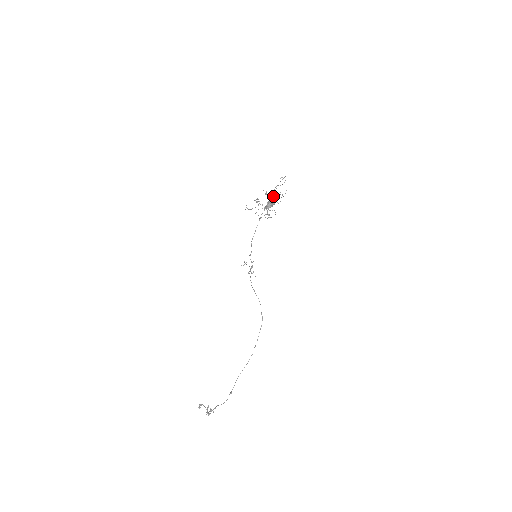
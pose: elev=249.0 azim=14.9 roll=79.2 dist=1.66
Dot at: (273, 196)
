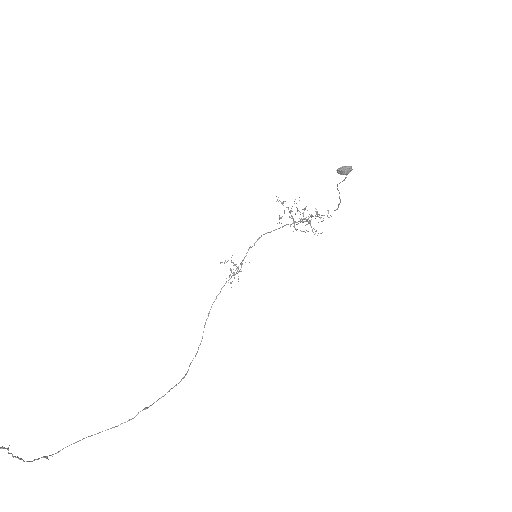
Dot at: occluded
